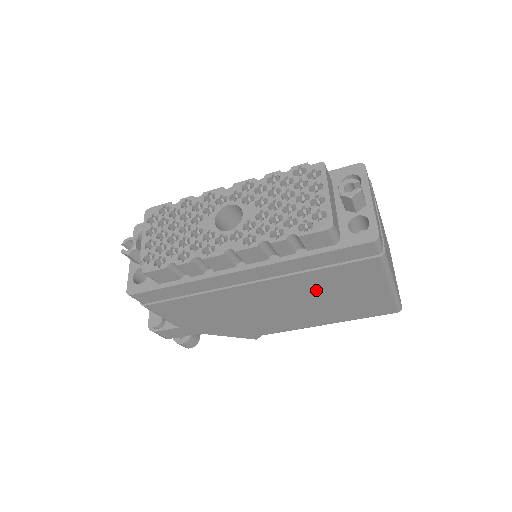
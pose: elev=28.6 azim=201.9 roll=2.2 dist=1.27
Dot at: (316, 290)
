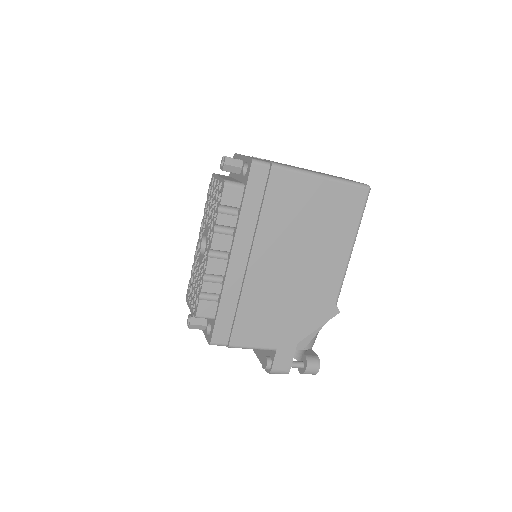
Dot at: (289, 227)
